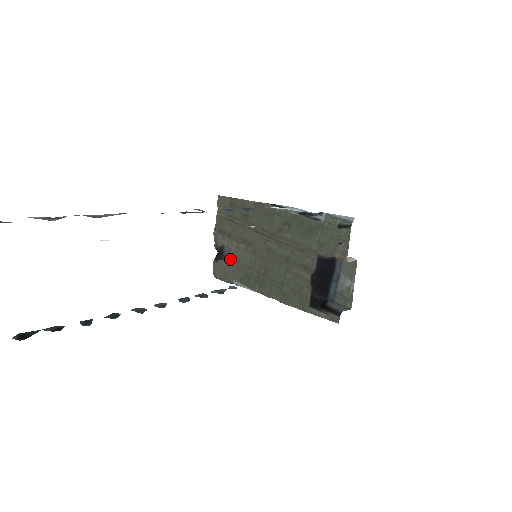
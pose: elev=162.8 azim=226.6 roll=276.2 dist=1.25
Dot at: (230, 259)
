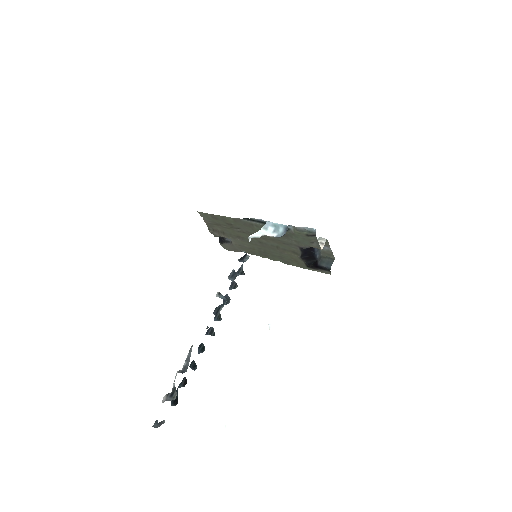
Dot at: (232, 244)
